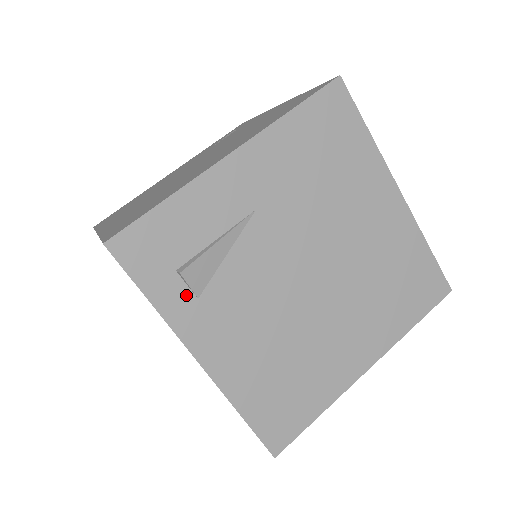
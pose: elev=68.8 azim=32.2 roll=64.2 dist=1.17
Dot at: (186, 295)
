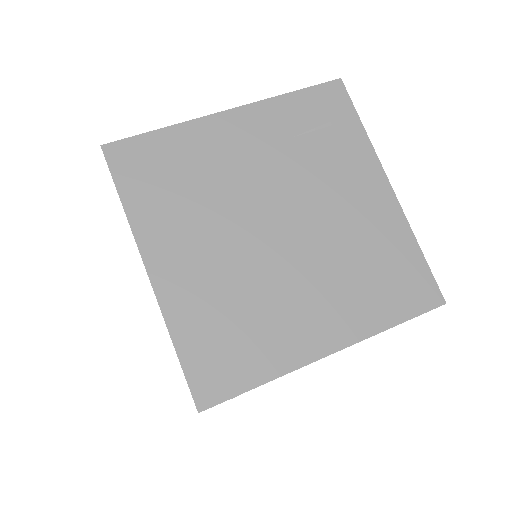
Dot at: occluded
